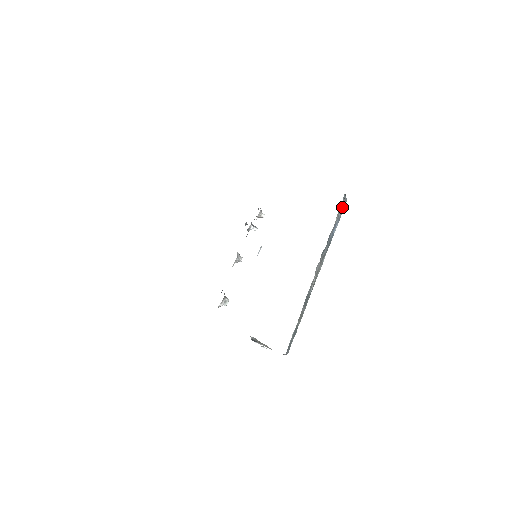
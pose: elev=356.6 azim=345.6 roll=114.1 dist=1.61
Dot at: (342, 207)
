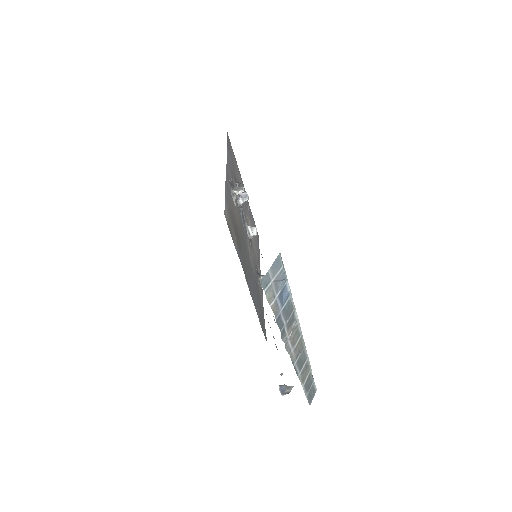
Dot at: (273, 279)
